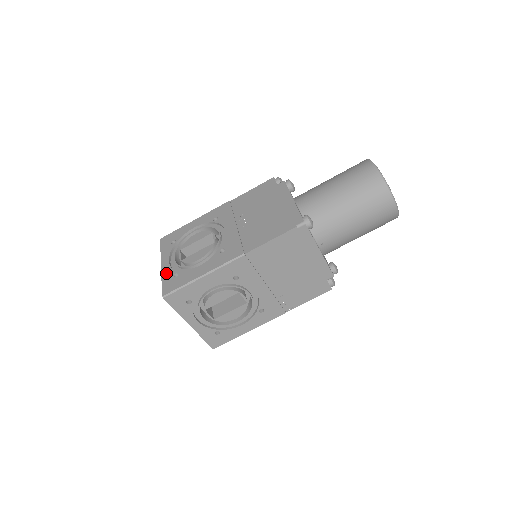
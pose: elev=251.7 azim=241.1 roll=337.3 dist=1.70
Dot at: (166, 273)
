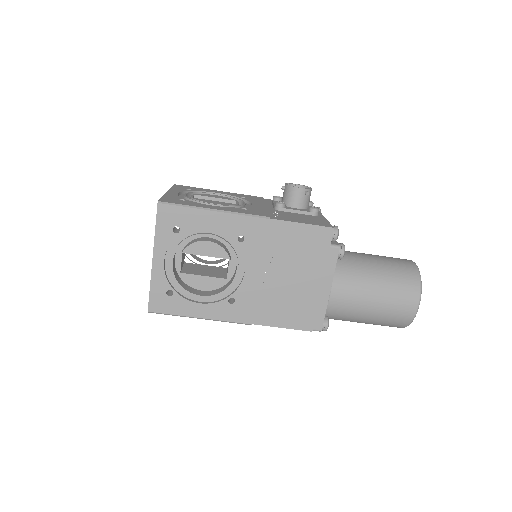
Dot at: (158, 280)
